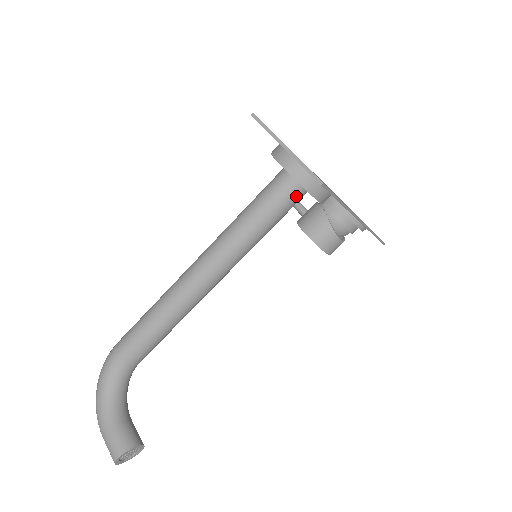
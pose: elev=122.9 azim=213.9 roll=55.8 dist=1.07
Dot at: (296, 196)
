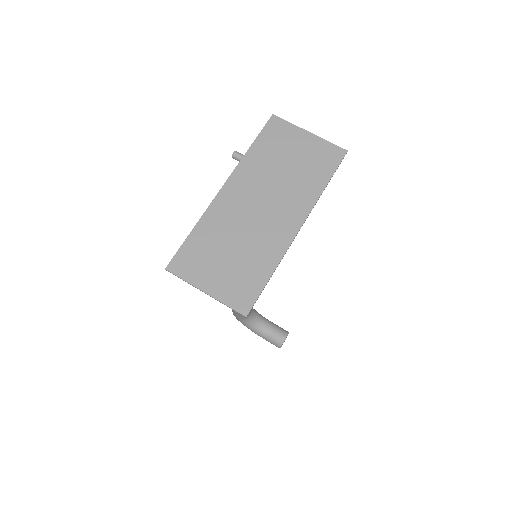
Dot at: occluded
